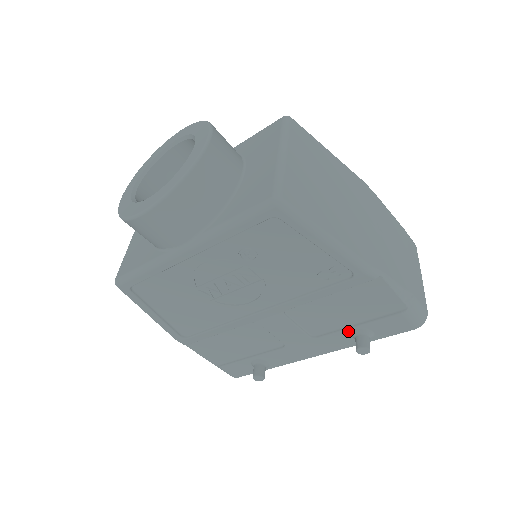
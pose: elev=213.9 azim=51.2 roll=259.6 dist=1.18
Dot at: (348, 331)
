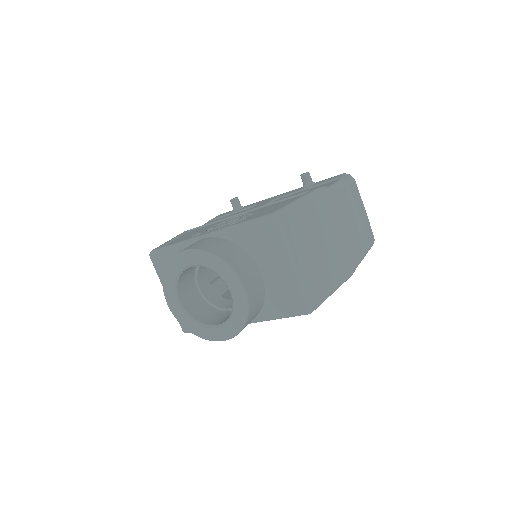
Dot at: occluded
